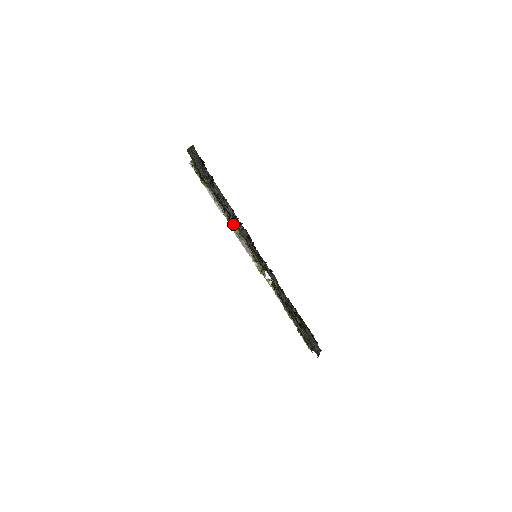
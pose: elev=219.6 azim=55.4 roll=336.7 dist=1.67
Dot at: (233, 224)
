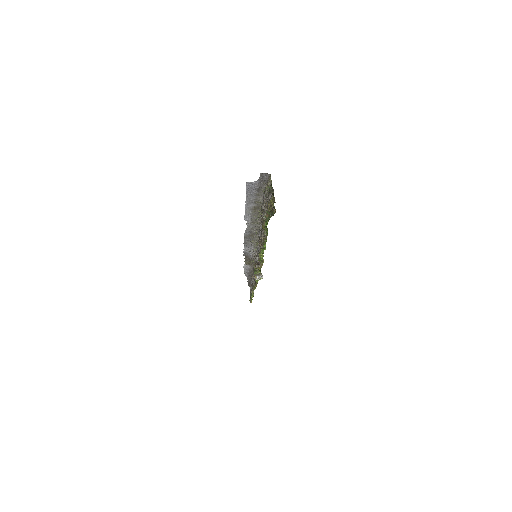
Dot at: occluded
